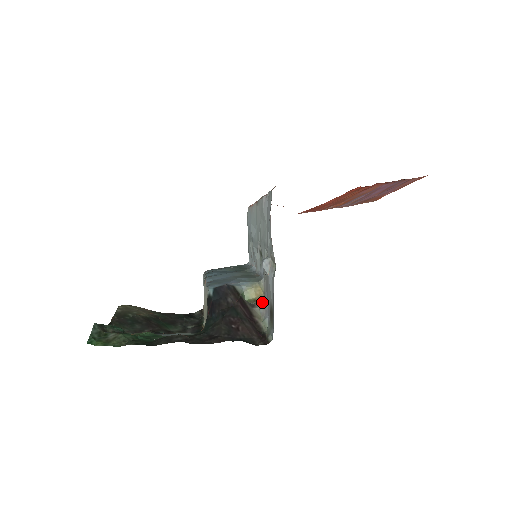
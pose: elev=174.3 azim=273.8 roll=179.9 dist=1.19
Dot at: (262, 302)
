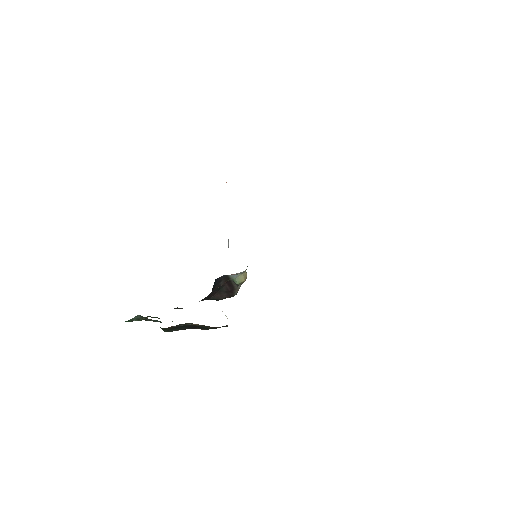
Dot at: occluded
